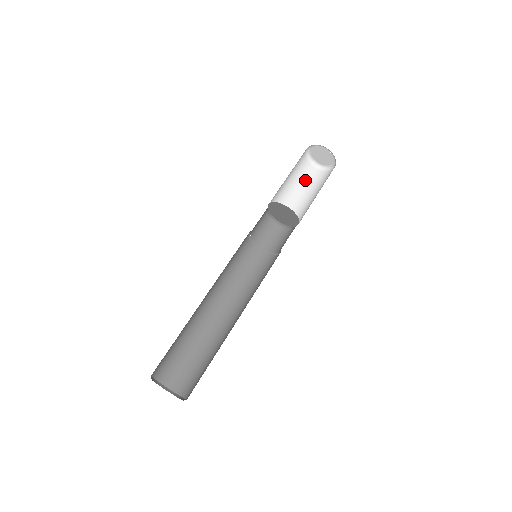
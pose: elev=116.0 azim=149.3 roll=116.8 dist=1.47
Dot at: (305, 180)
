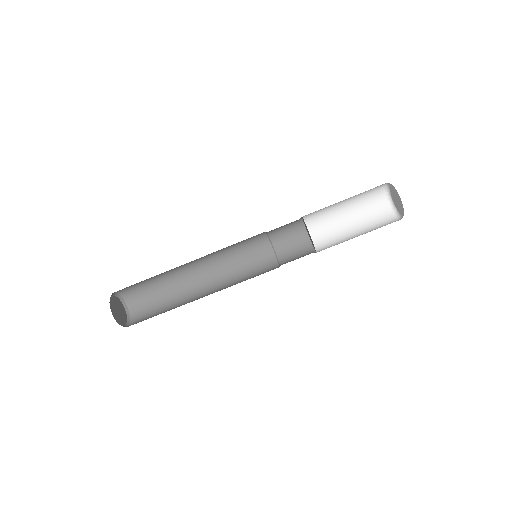
Dot at: (364, 203)
